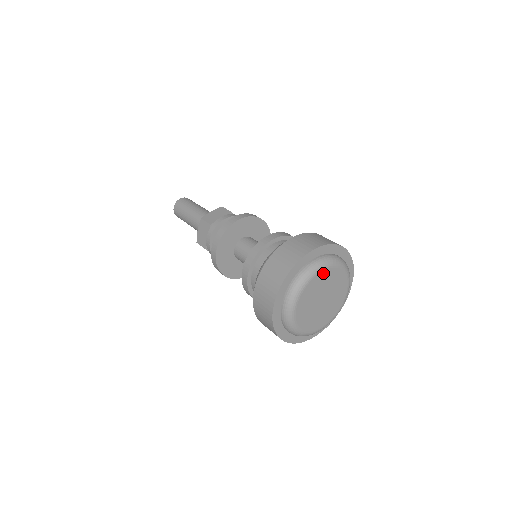
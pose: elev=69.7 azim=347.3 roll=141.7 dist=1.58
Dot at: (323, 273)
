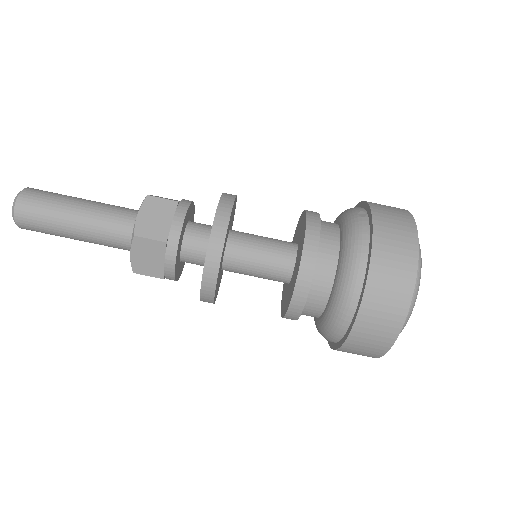
Dot at: occluded
